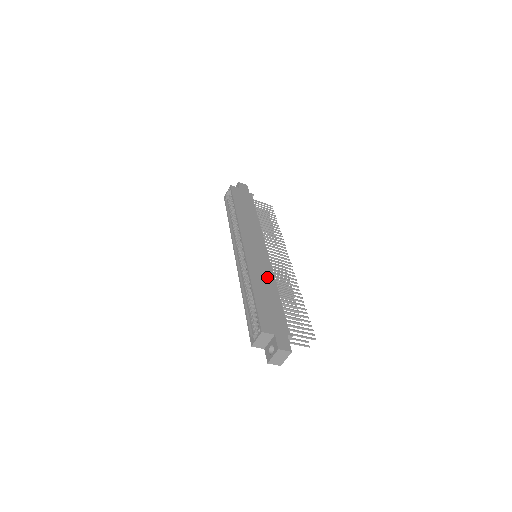
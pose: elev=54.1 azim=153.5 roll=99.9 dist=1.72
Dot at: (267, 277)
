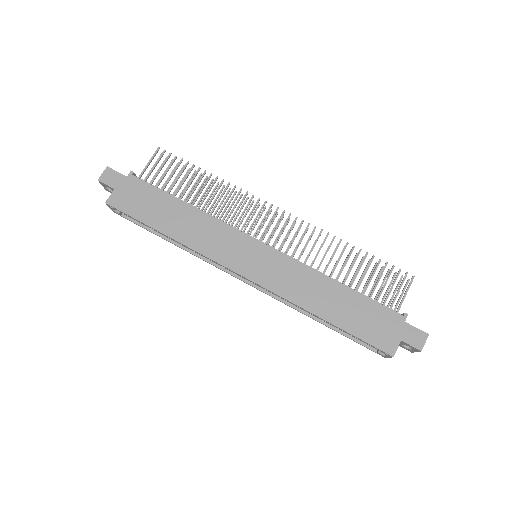
Dot at: (309, 281)
